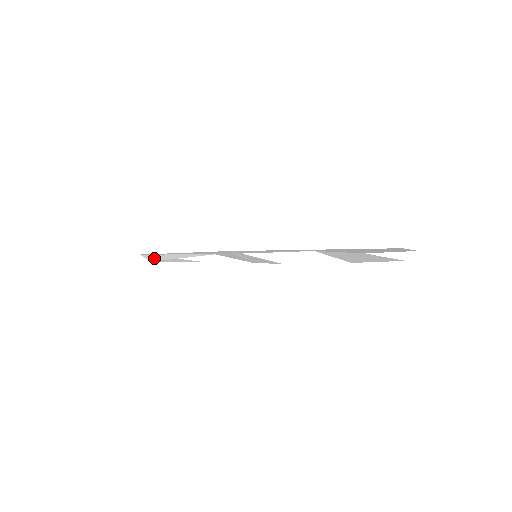
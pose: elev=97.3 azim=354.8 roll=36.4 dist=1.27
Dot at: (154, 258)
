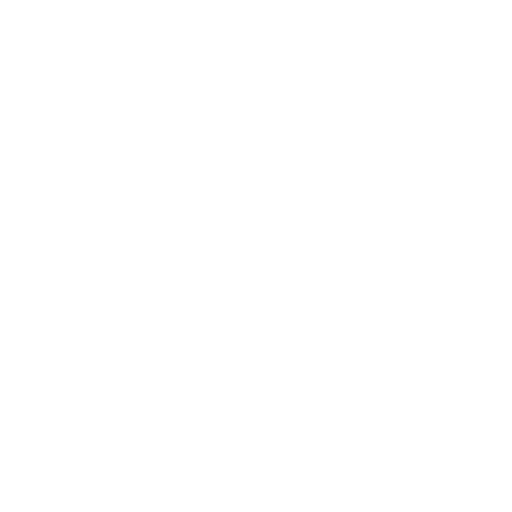
Dot at: occluded
